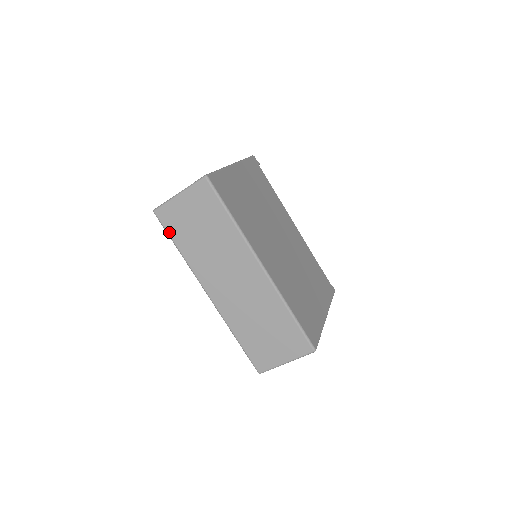
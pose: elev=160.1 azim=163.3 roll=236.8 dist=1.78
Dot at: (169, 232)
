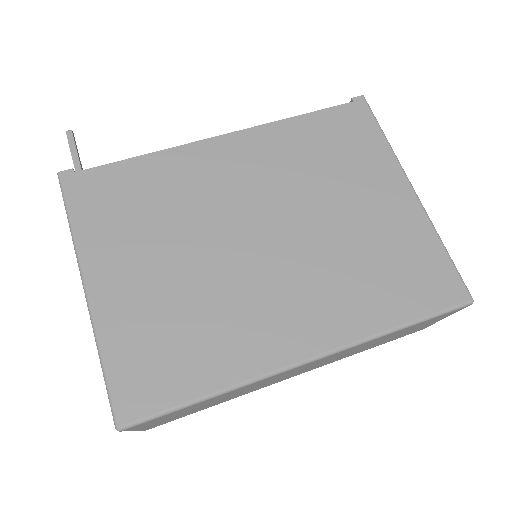
Dot at: occluded
